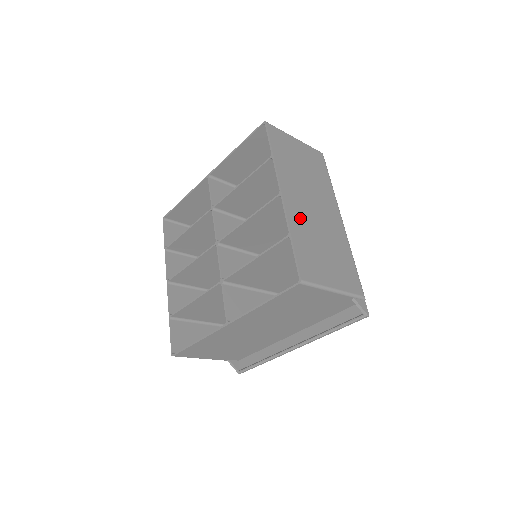
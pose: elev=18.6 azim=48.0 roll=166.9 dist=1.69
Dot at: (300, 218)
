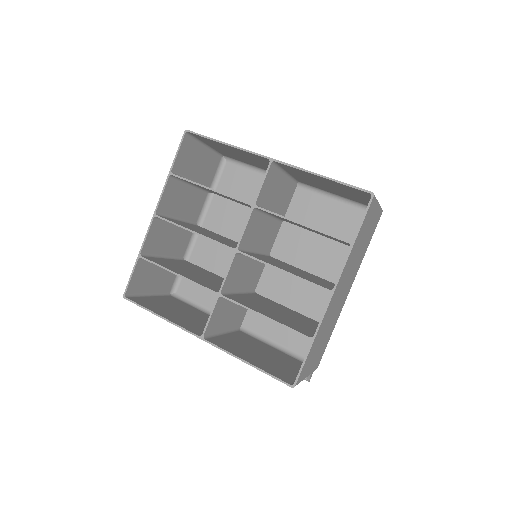
Dot at: (328, 315)
